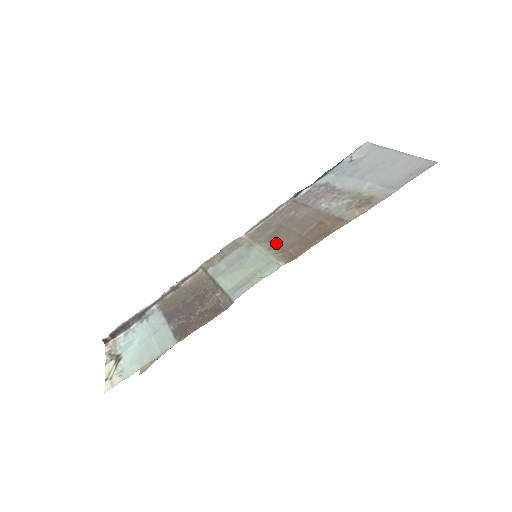
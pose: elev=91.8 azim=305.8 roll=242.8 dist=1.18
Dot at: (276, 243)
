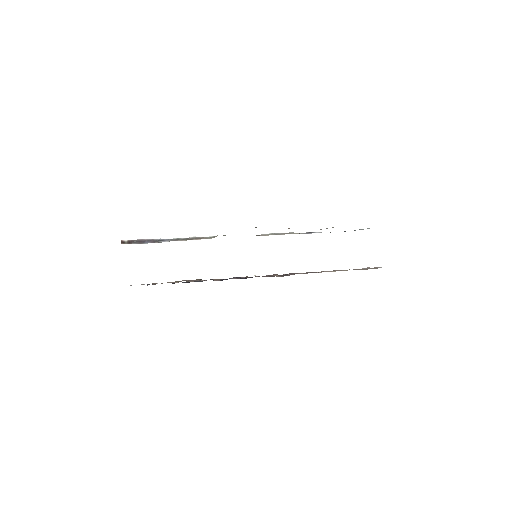
Dot at: occluded
